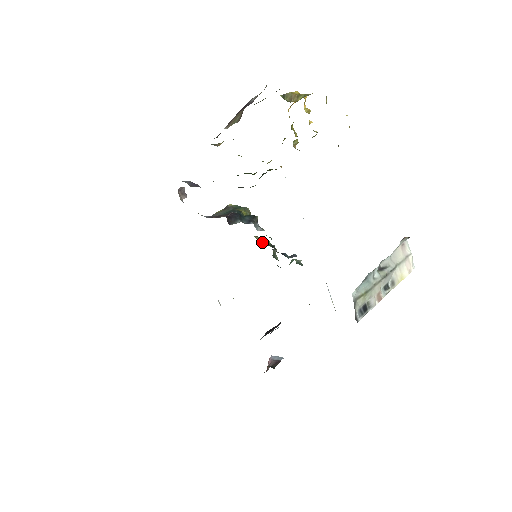
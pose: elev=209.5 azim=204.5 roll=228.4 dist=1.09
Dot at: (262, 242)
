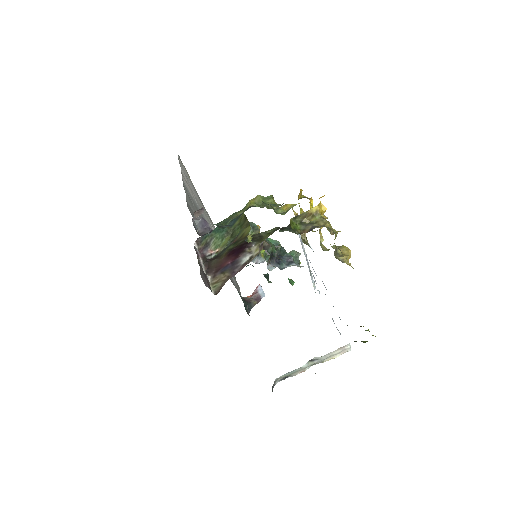
Dot at: (264, 249)
